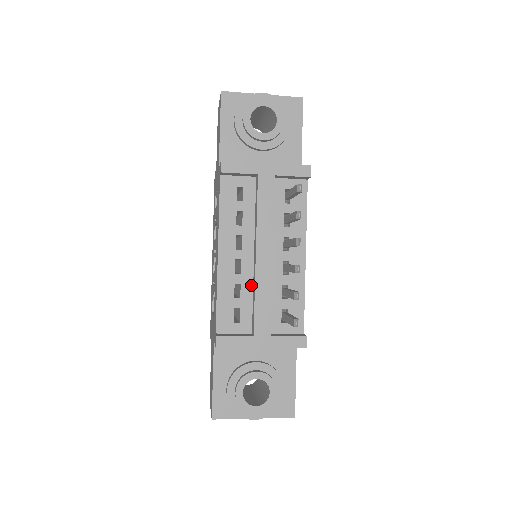
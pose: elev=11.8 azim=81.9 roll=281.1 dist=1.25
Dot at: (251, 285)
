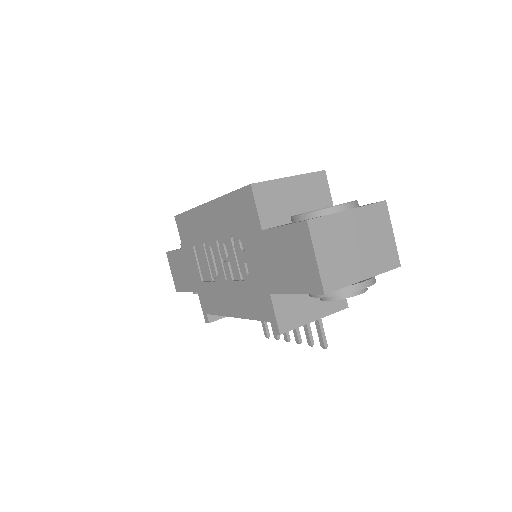
Dot at: occluded
